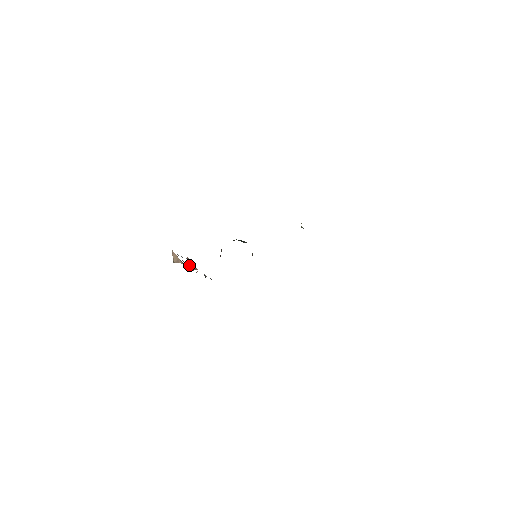
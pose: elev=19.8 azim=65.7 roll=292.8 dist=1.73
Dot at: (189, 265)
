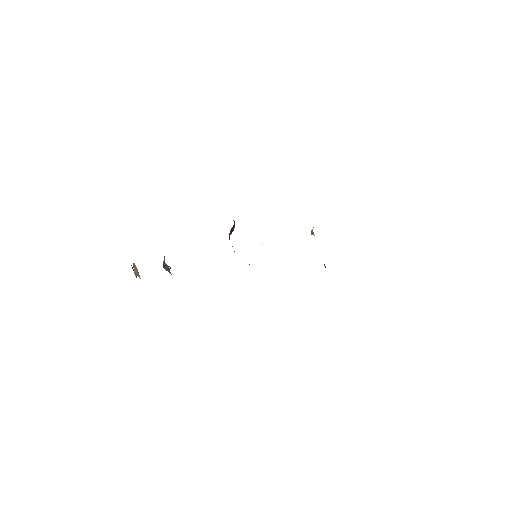
Dot at: (165, 265)
